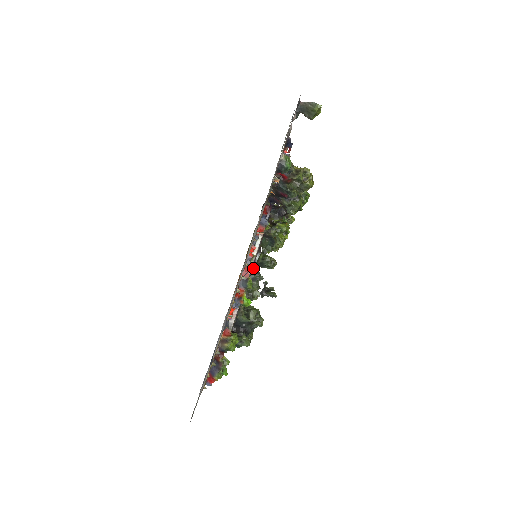
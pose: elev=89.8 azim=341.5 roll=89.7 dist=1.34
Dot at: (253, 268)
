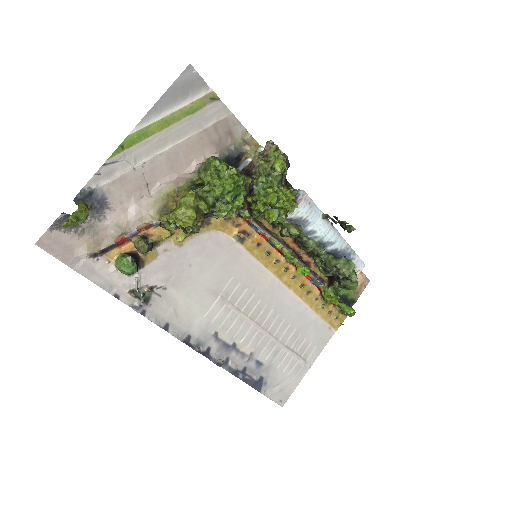
Dot at: occluded
